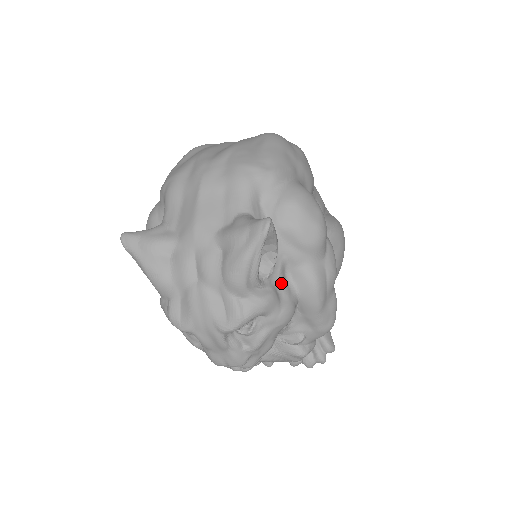
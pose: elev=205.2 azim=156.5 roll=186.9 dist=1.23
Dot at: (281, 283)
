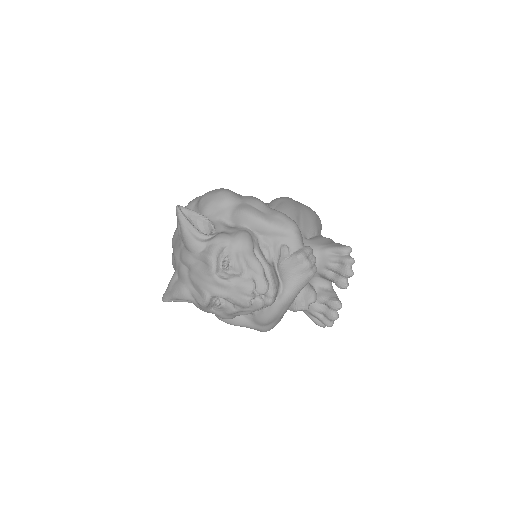
Dot at: (227, 229)
